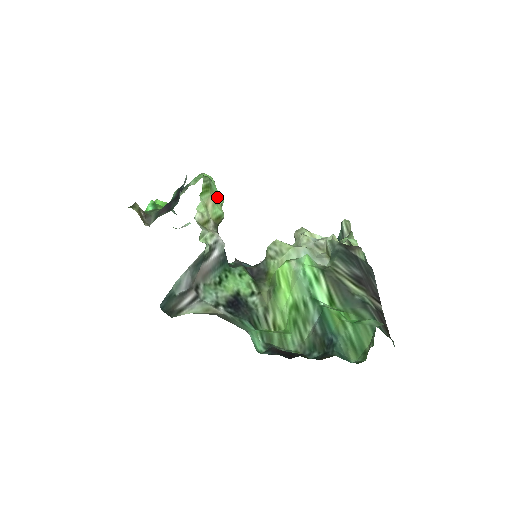
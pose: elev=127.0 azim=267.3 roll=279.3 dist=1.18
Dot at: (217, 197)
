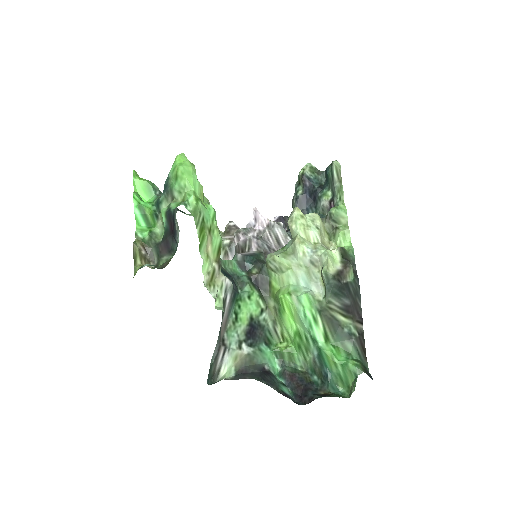
Dot at: (210, 221)
